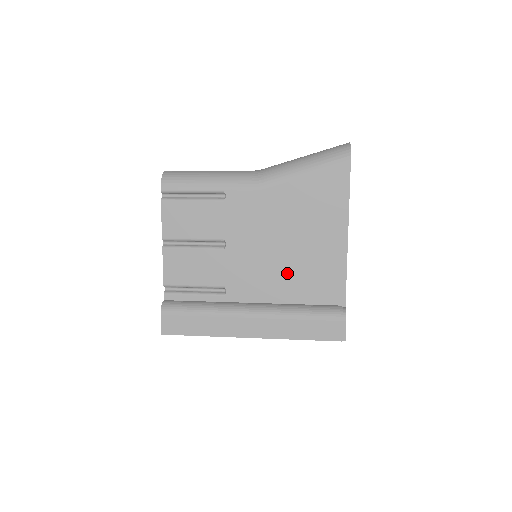
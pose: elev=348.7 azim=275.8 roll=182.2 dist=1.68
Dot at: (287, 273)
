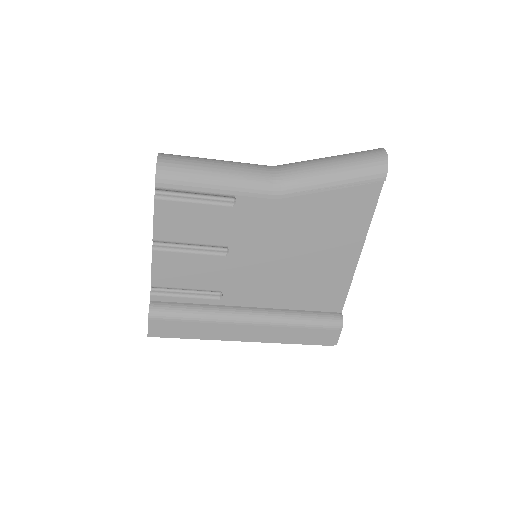
Dot at: (291, 282)
